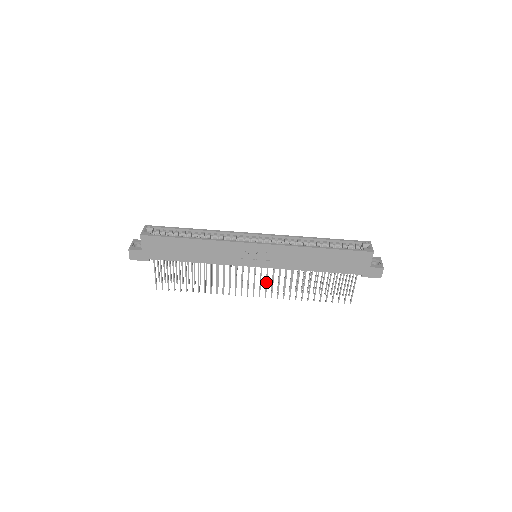
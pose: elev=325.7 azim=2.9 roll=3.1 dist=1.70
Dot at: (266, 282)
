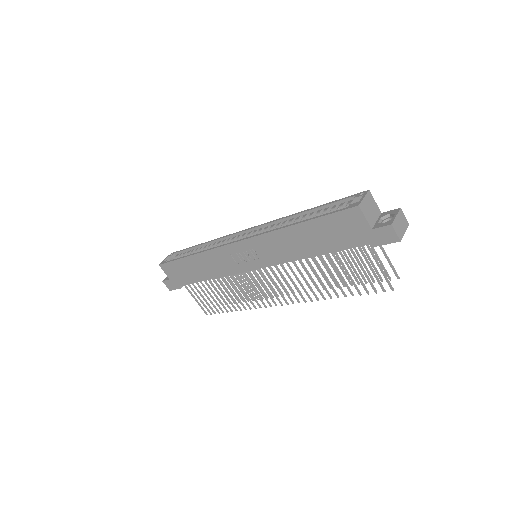
Dot at: (280, 285)
